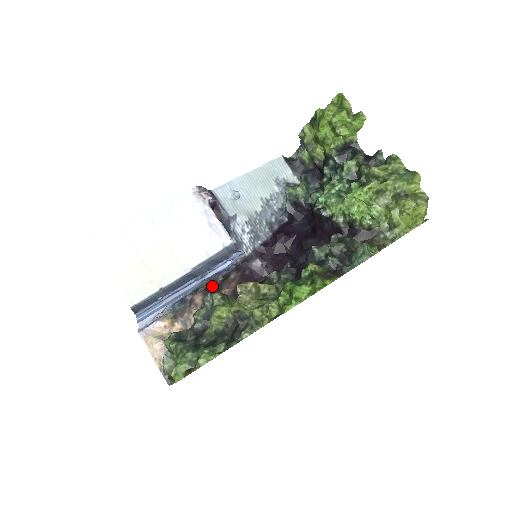
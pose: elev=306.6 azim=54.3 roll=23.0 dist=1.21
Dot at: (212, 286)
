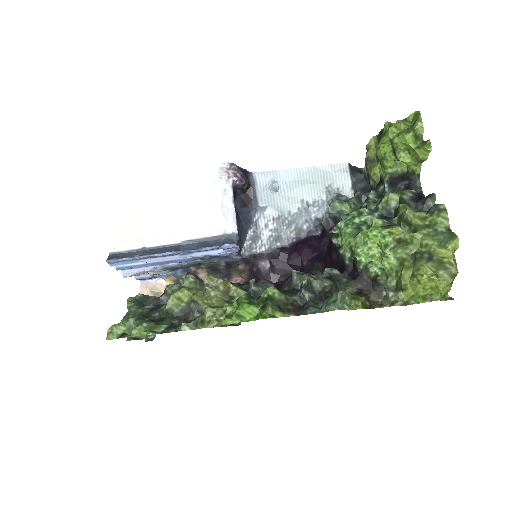
Dot at: (217, 268)
